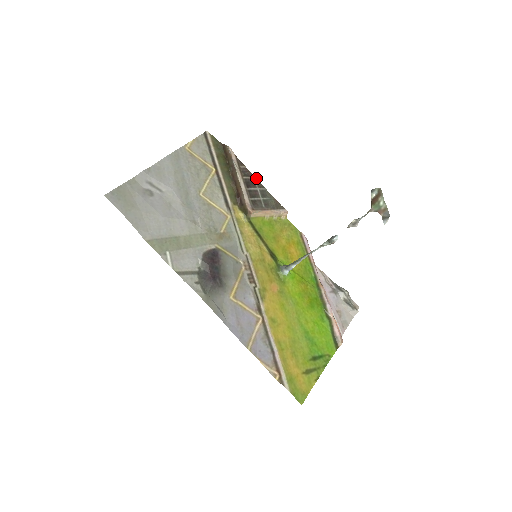
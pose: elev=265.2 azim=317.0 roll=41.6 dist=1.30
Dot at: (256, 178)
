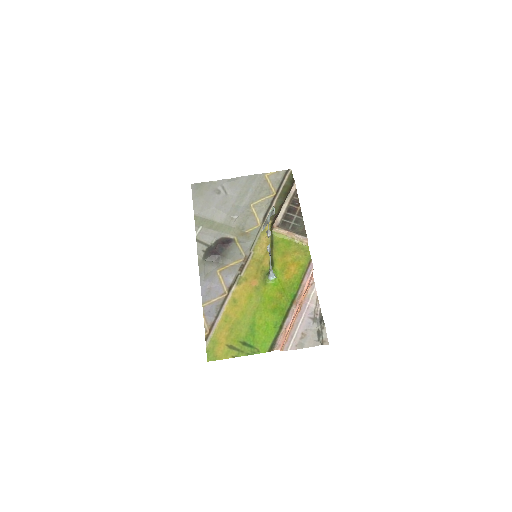
Dot at: occluded
